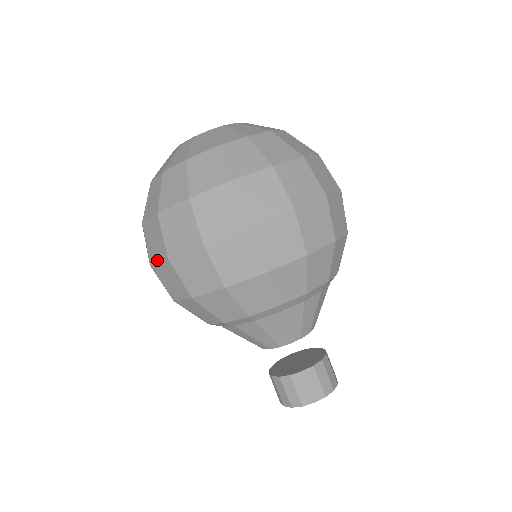
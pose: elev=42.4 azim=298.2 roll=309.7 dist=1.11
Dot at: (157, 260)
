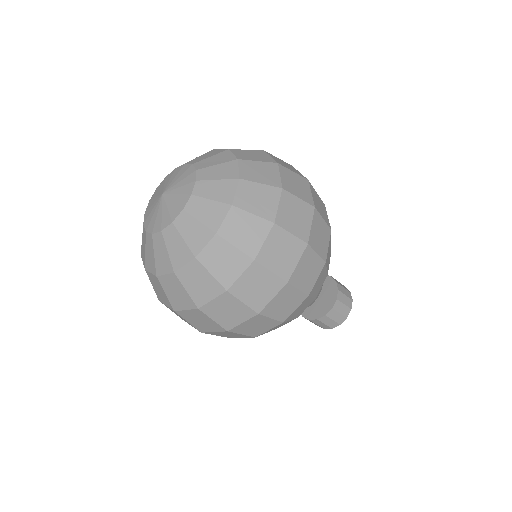
Dot at: occluded
